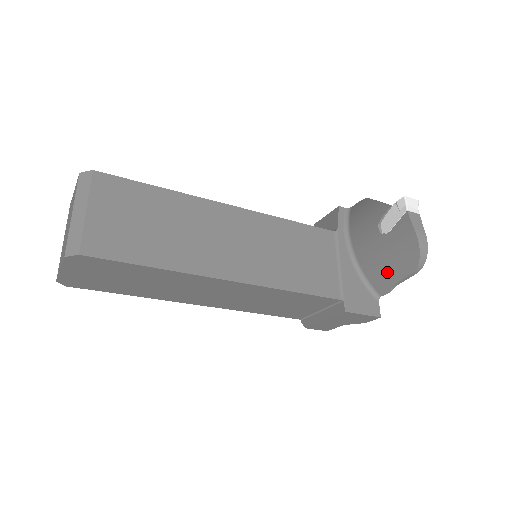
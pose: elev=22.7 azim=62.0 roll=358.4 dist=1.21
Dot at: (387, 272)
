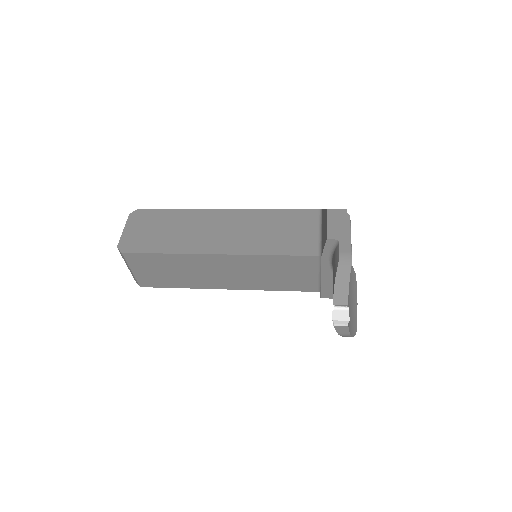
Dot at: occluded
